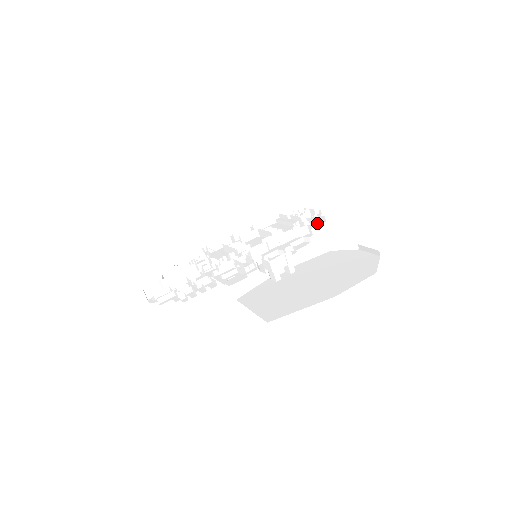
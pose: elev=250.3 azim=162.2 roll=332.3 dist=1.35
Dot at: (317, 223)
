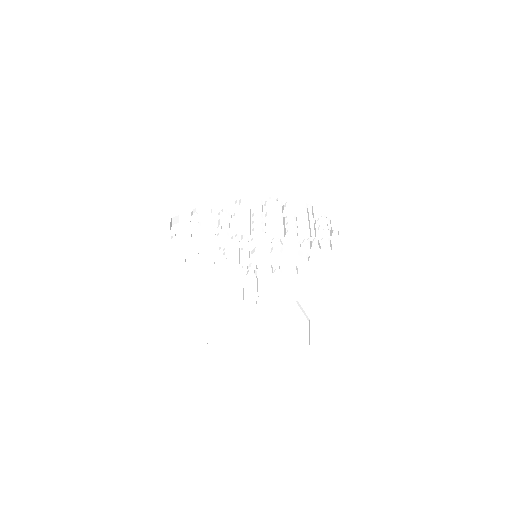
Dot at: (324, 248)
